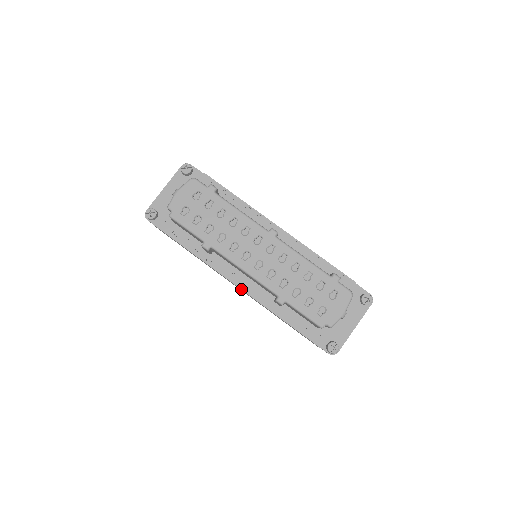
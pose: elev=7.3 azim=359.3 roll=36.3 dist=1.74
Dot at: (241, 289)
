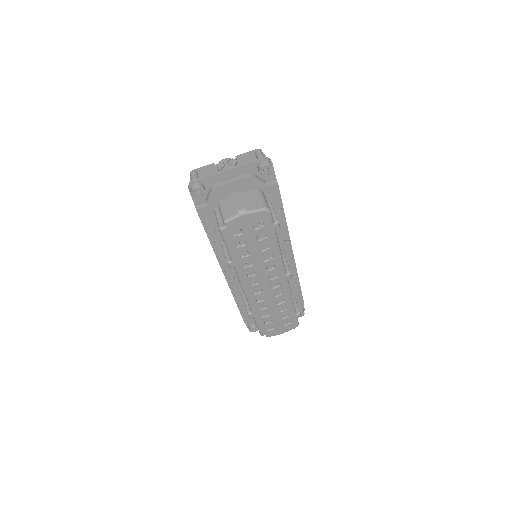
Dot at: (226, 279)
